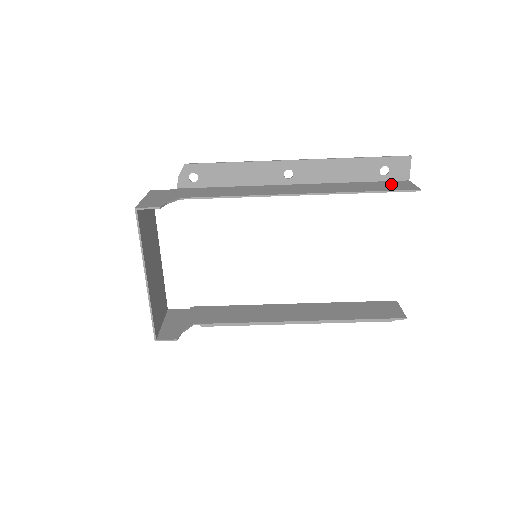
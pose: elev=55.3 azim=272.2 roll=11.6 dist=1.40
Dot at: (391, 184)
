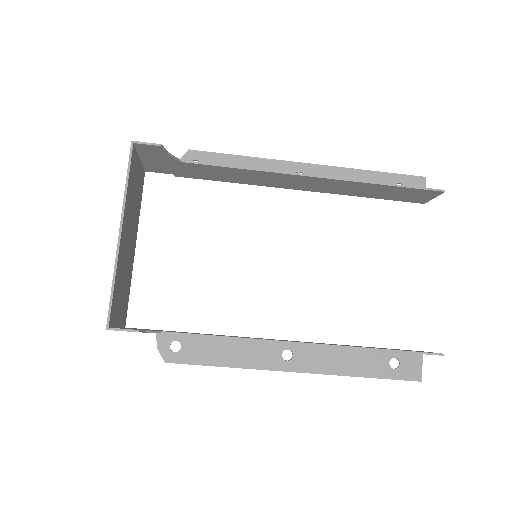
Dot at: (409, 194)
